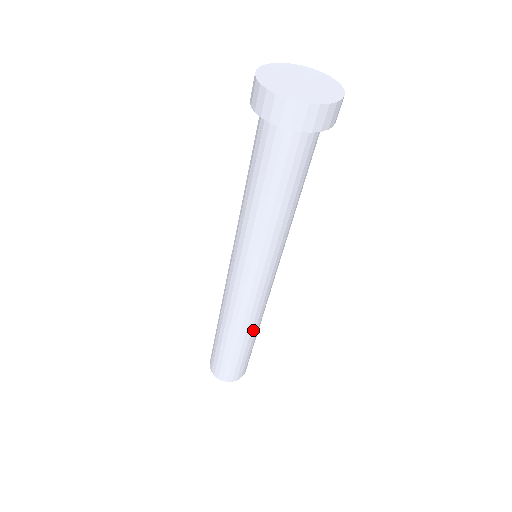
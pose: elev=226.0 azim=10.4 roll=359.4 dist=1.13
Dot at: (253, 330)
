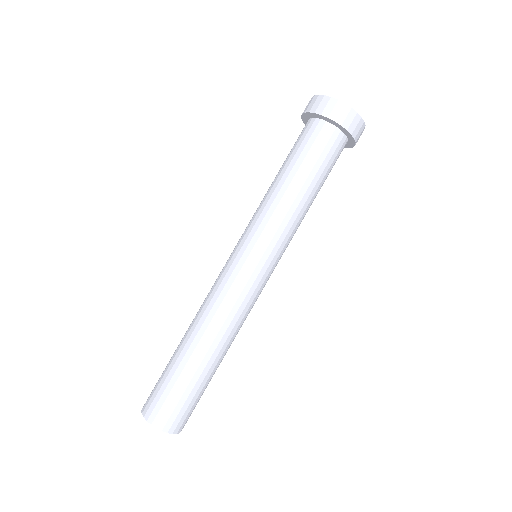
Dot at: (206, 336)
